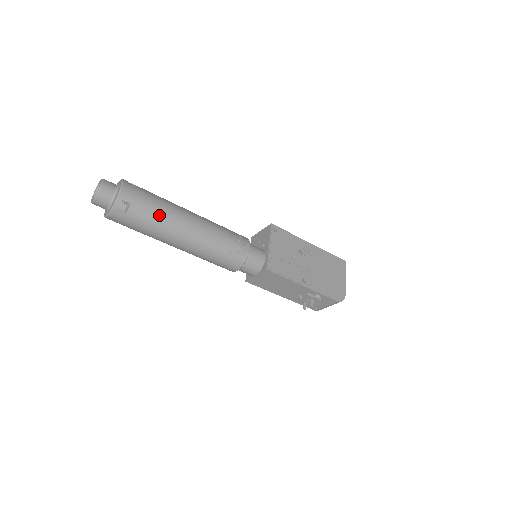
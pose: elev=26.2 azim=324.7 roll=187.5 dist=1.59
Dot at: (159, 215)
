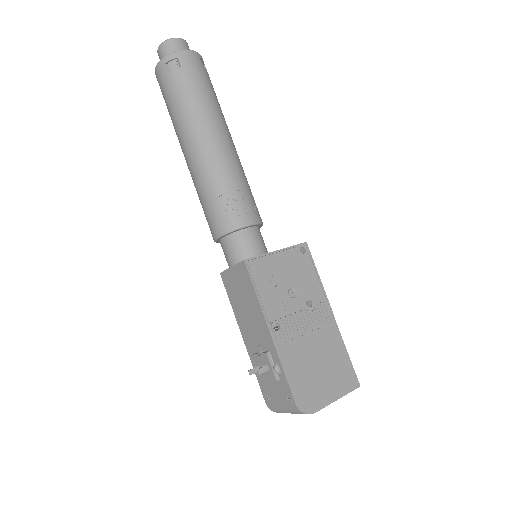
Dot at: (195, 100)
